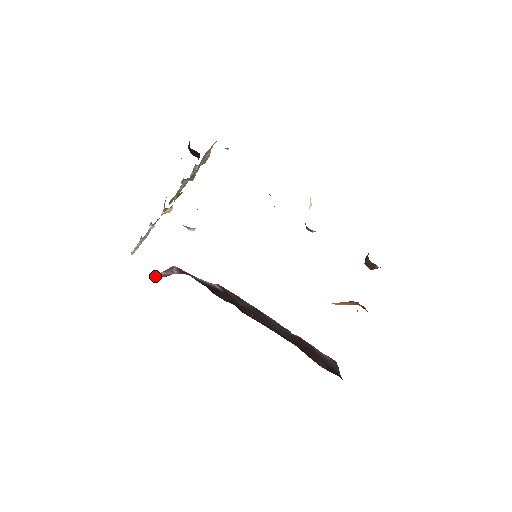
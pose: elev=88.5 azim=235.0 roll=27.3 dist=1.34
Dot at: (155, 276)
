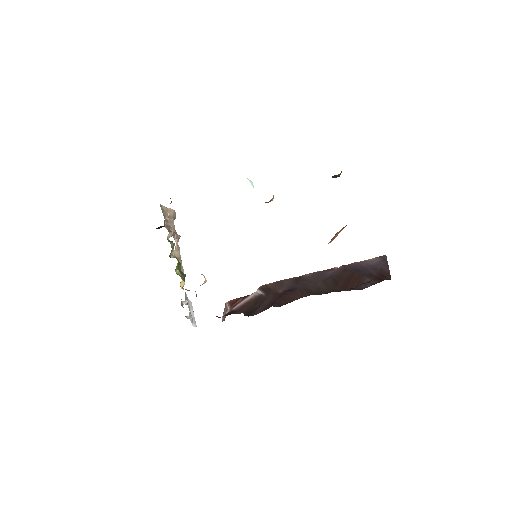
Dot at: occluded
